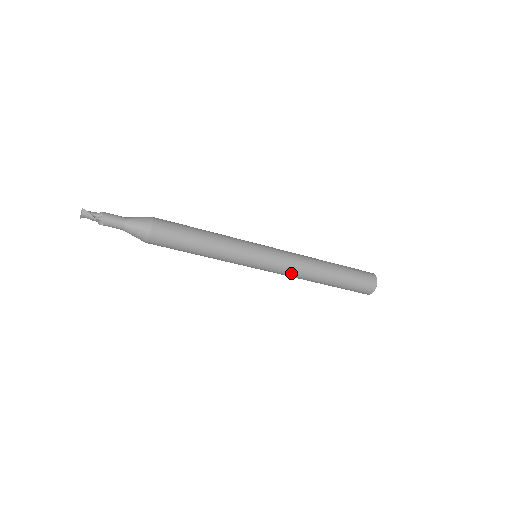
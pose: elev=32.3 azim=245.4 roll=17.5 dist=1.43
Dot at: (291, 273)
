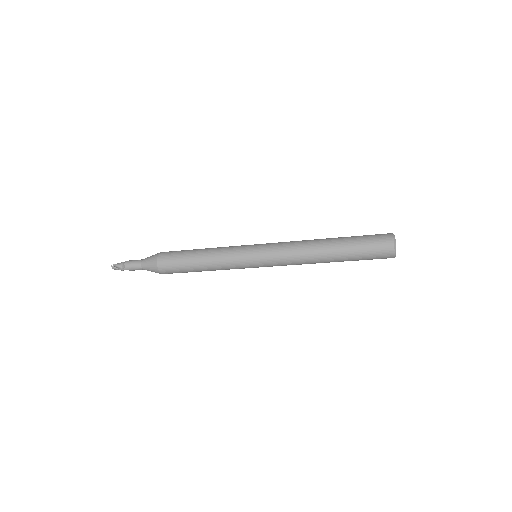
Dot at: (292, 264)
